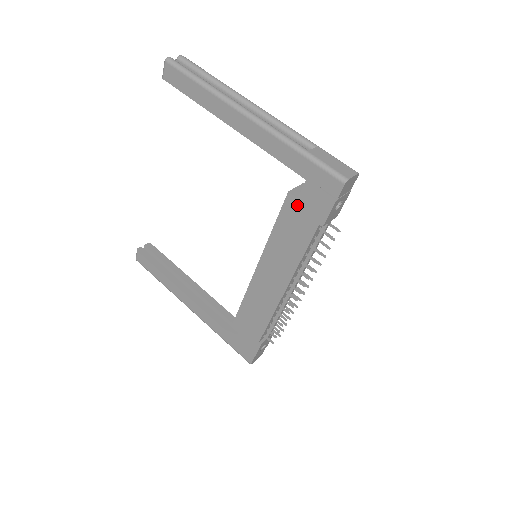
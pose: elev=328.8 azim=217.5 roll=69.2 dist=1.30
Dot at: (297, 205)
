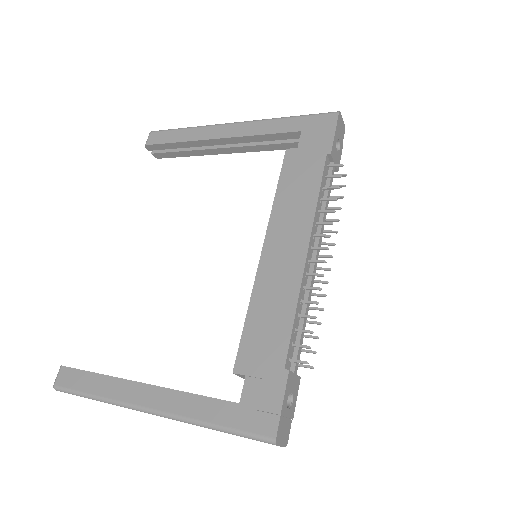
Dot at: (298, 153)
